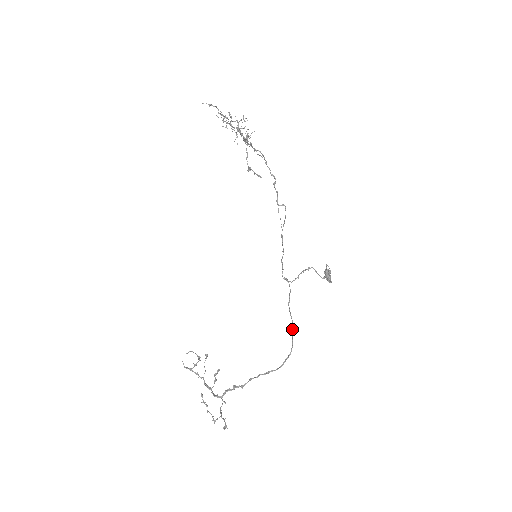
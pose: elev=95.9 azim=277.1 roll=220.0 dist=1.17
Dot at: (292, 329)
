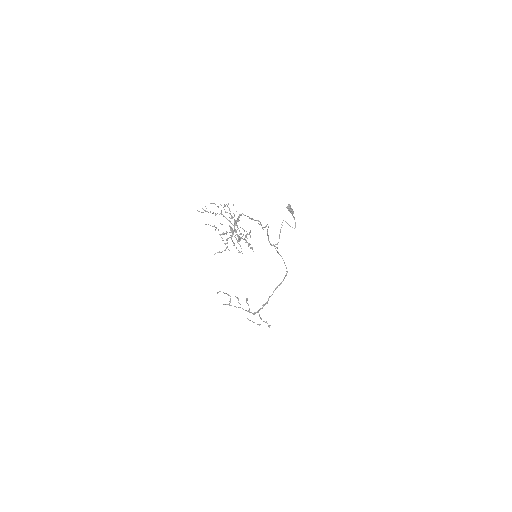
Dot at: (284, 262)
